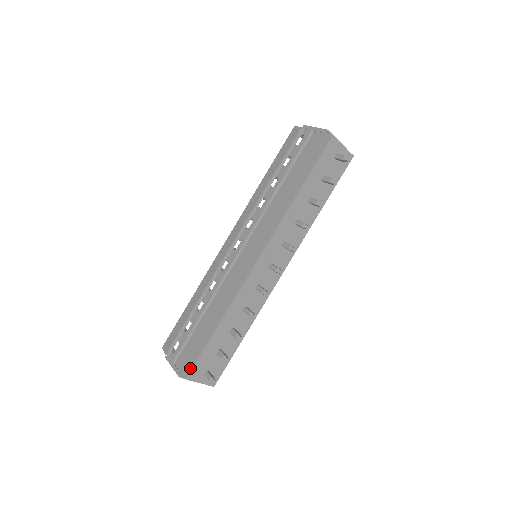
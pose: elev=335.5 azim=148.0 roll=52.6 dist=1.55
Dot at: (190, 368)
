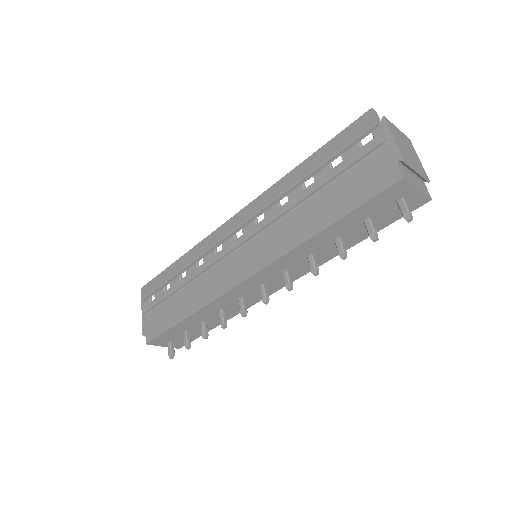
Dot at: (152, 337)
